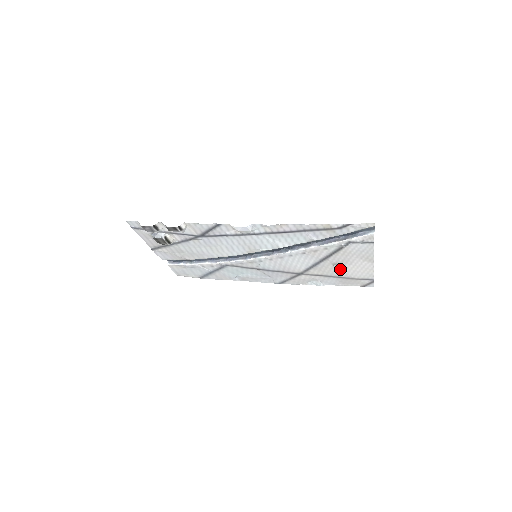
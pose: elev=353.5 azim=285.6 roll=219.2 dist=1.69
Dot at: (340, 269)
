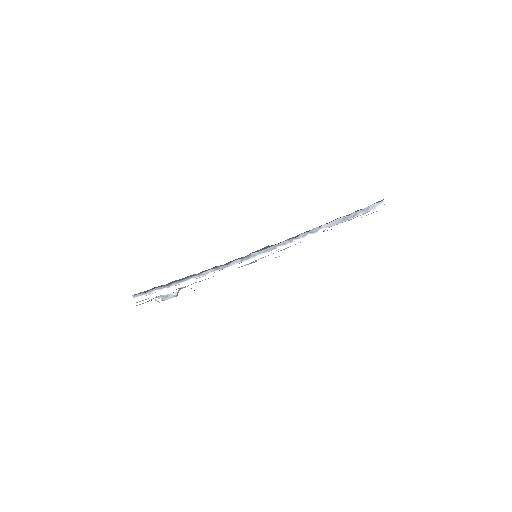
Dot at: occluded
